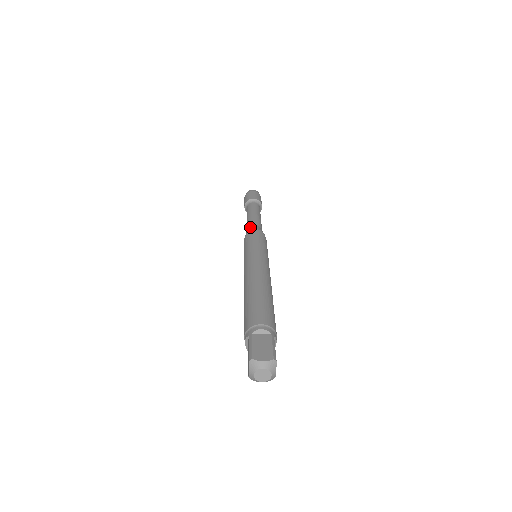
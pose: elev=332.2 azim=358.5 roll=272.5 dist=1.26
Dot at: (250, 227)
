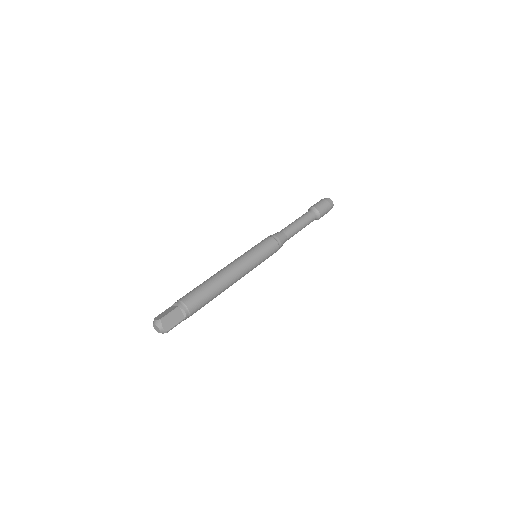
Dot at: occluded
